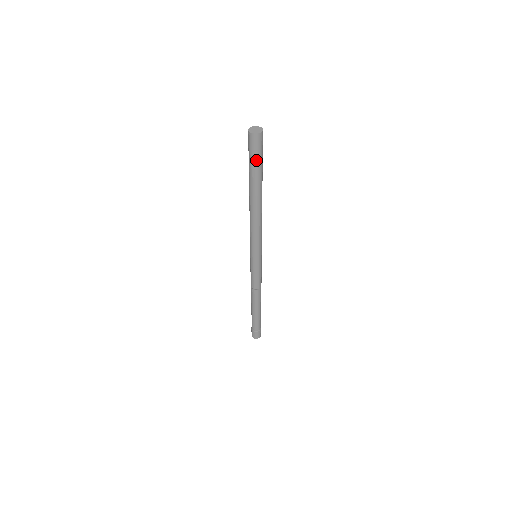
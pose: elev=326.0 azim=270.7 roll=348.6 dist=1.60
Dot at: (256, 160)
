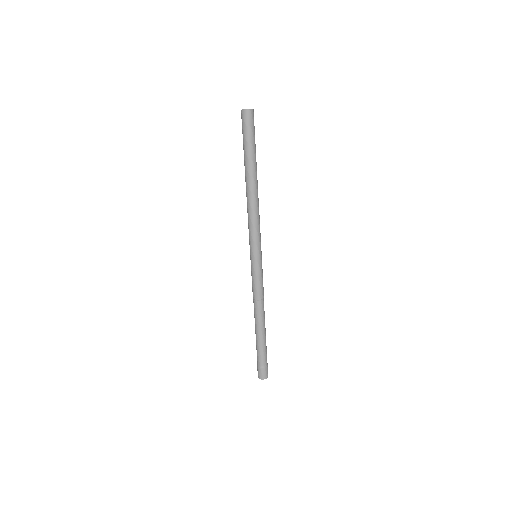
Dot at: (249, 137)
